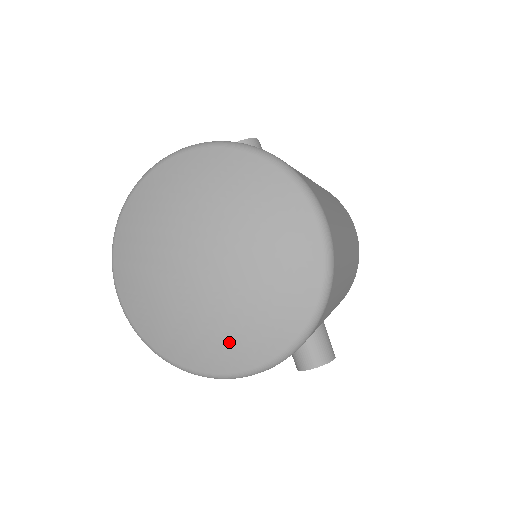
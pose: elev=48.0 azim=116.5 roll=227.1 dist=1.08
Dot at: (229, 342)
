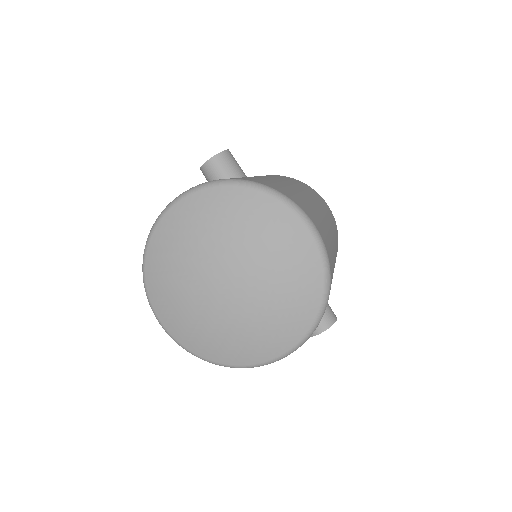
Dot at: (262, 338)
